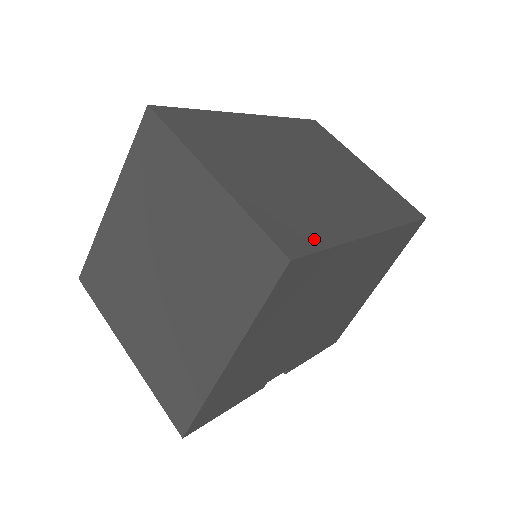
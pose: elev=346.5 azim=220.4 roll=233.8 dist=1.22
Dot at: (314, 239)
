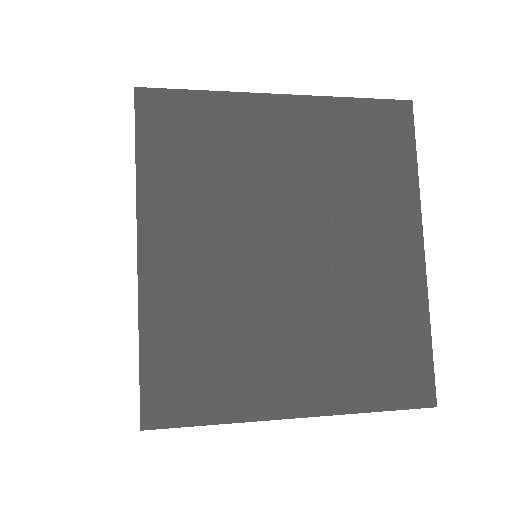
Dot at: occluded
